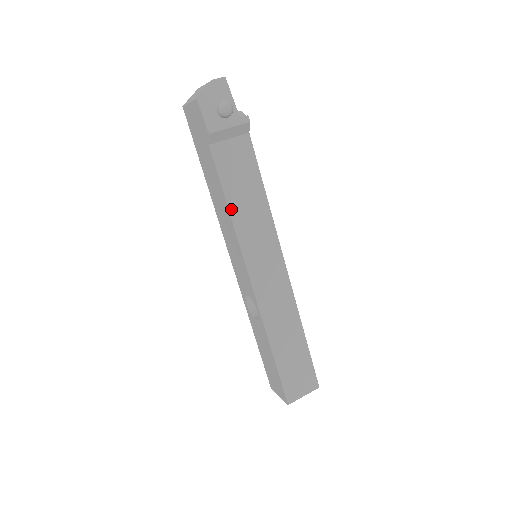
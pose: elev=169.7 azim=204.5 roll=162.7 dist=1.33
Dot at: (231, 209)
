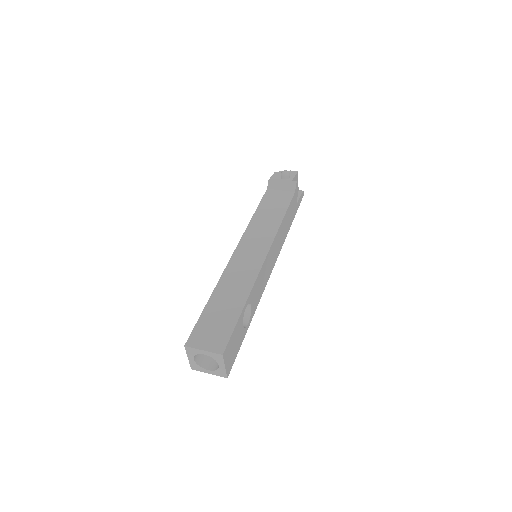
Dot at: (256, 214)
